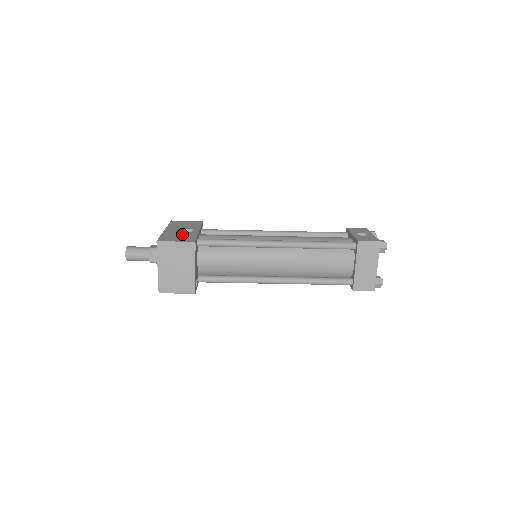
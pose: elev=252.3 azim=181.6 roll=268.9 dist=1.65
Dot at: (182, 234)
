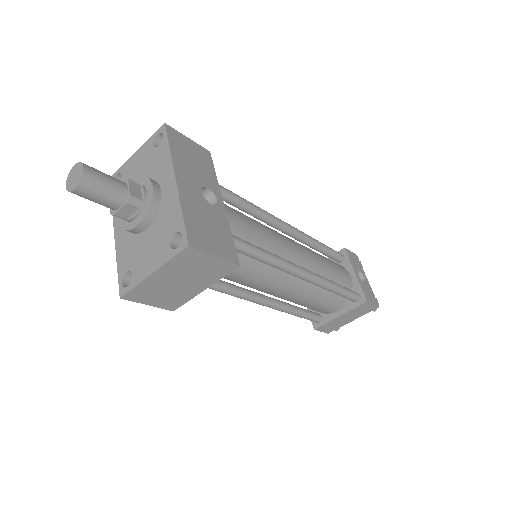
Dot at: (210, 216)
